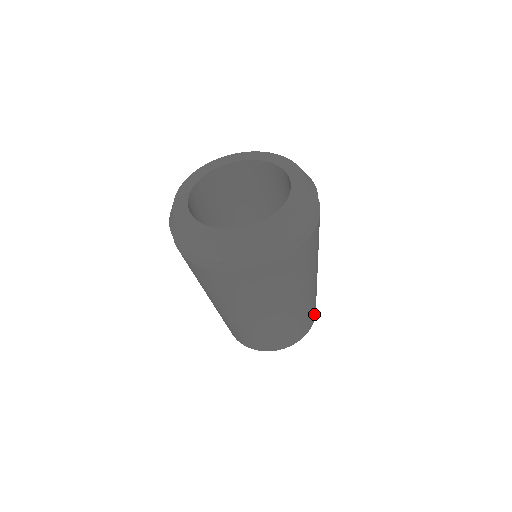
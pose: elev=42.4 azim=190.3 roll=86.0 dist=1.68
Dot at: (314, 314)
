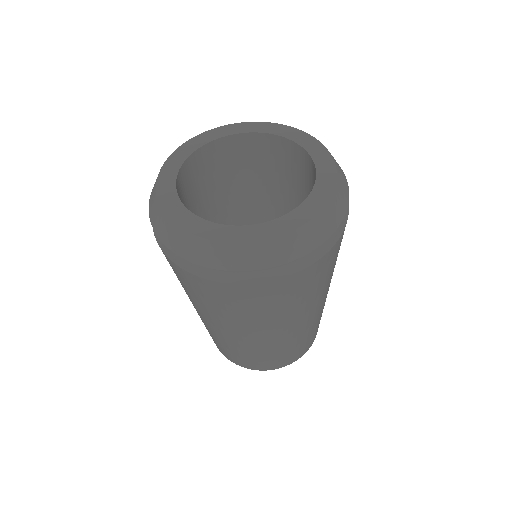
Dot at: (279, 363)
